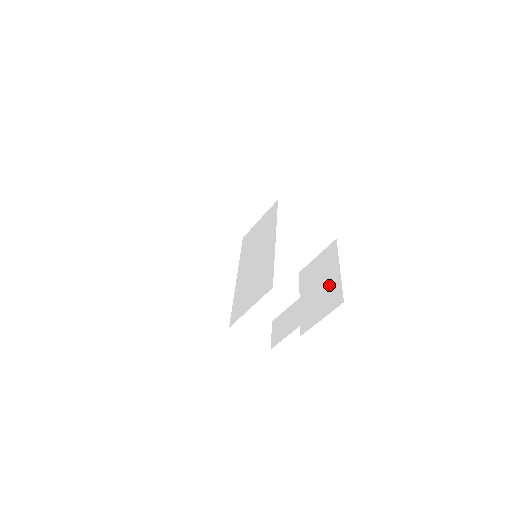
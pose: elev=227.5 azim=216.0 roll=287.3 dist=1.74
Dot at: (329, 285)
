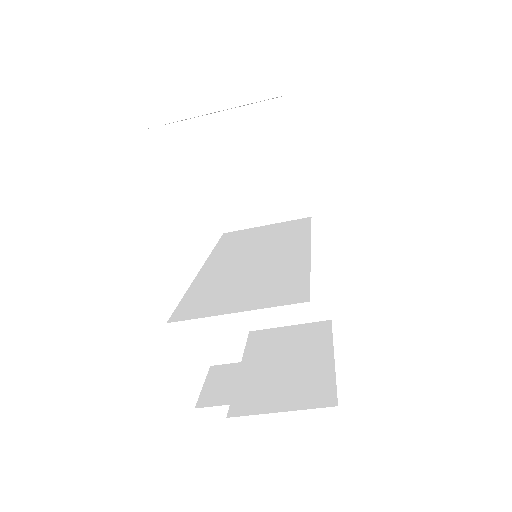
Dot at: occluded
